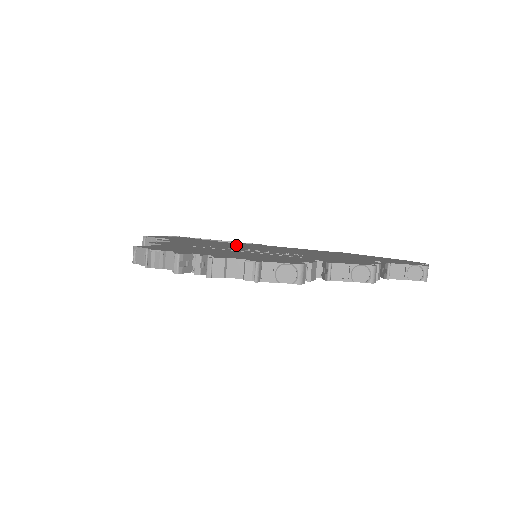
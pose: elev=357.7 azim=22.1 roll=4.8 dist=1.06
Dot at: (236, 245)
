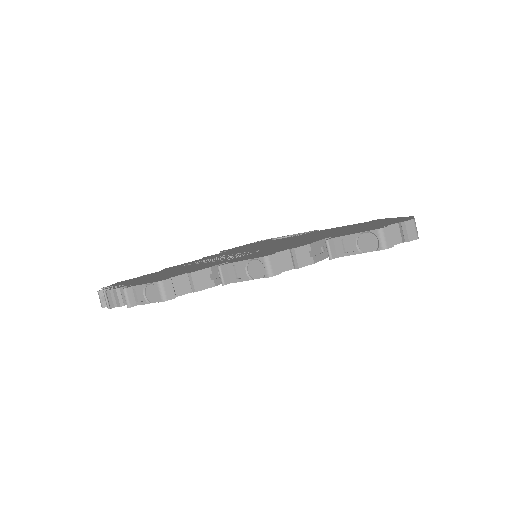
Dot at: (261, 245)
